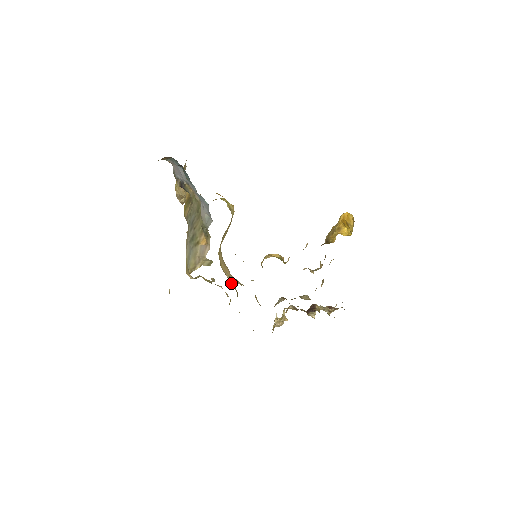
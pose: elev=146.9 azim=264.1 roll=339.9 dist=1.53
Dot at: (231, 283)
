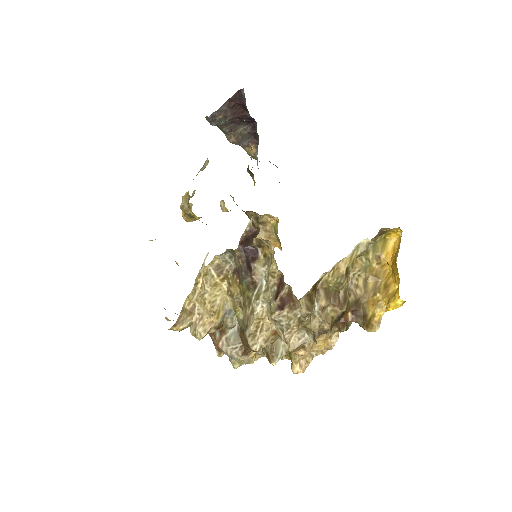
Dot at: occluded
